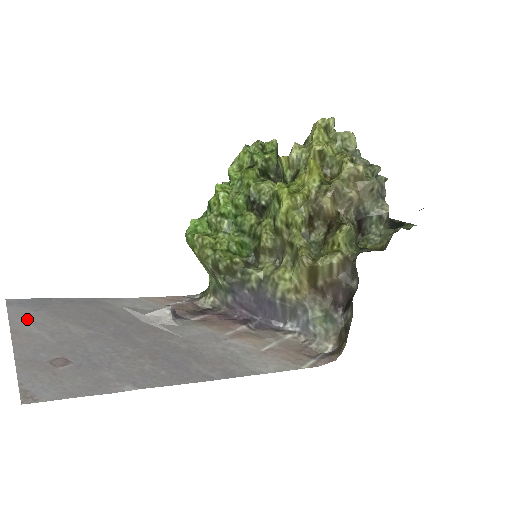
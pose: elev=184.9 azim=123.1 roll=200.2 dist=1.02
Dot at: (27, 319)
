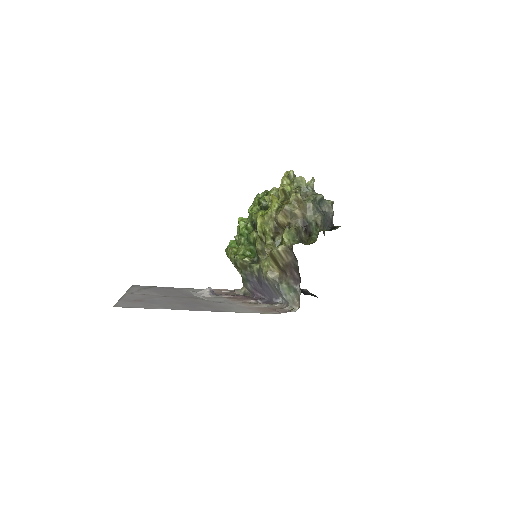
Dot at: (136, 290)
